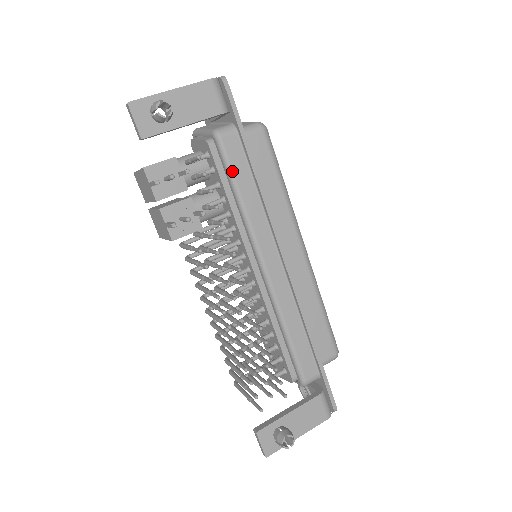
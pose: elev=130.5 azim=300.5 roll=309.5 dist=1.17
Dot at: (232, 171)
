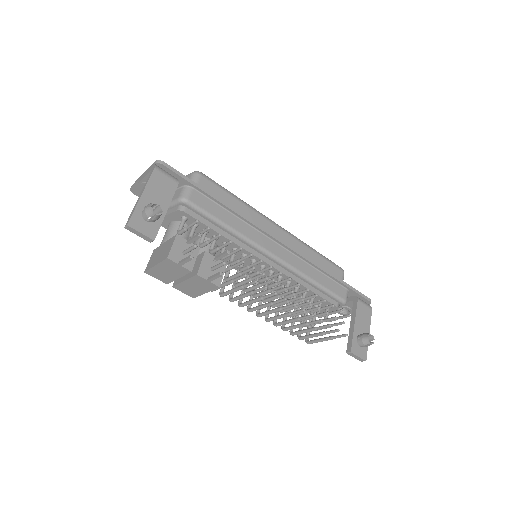
Dot at: (211, 215)
